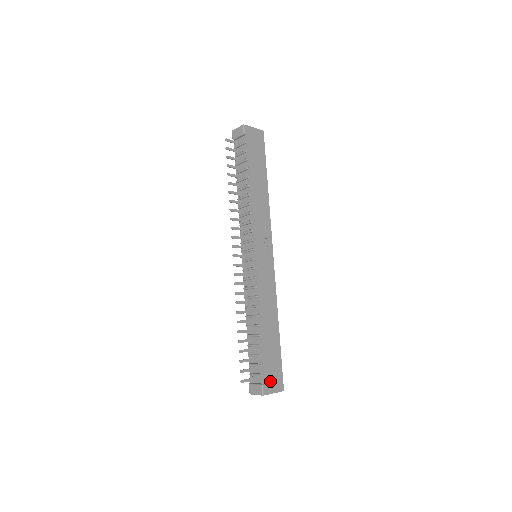
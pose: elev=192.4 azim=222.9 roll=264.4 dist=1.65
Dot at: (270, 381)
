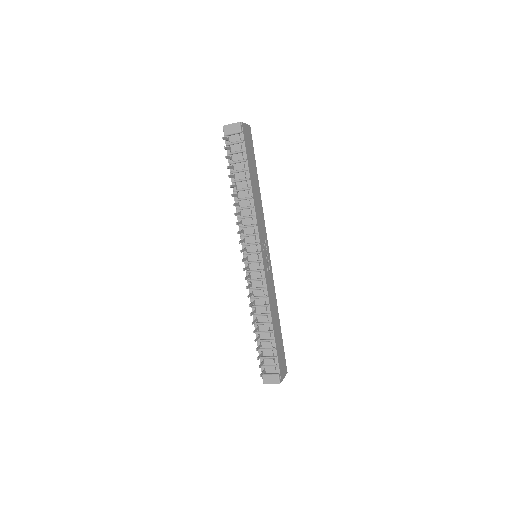
Dot at: (281, 369)
